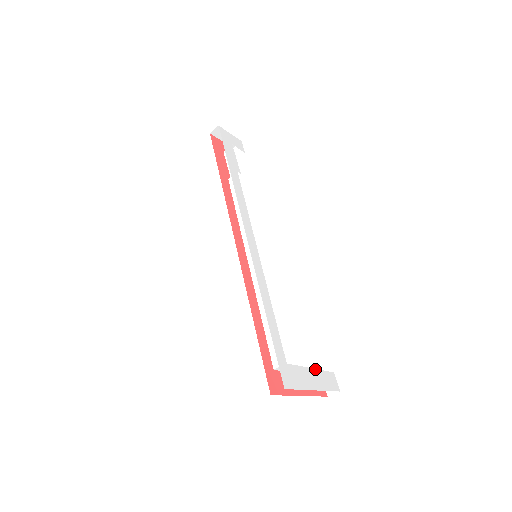
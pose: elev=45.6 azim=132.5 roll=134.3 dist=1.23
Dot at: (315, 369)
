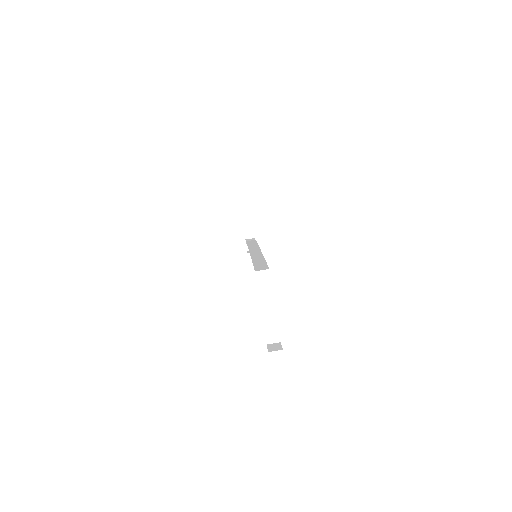
Dot at: occluded
